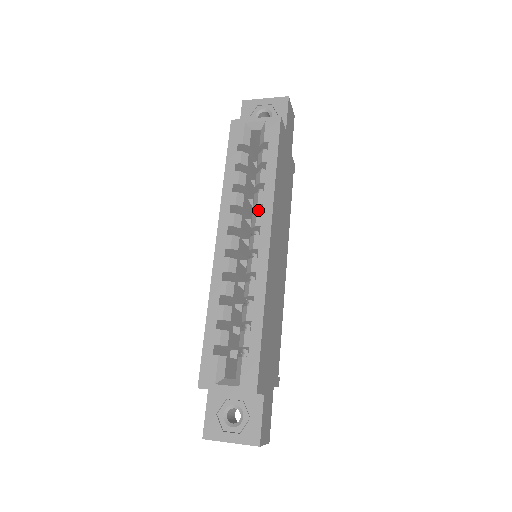
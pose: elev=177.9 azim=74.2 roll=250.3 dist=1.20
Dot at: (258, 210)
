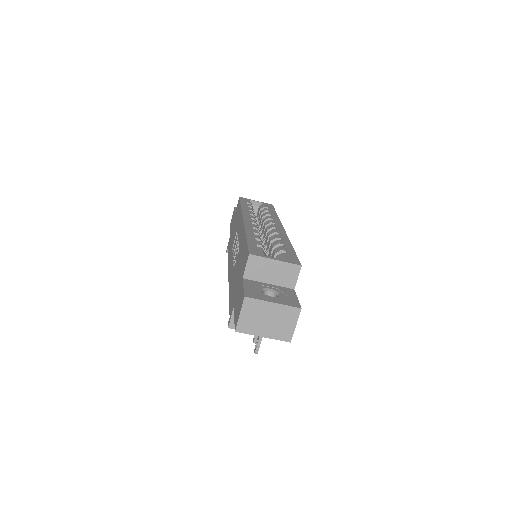
Dot at: occluded
